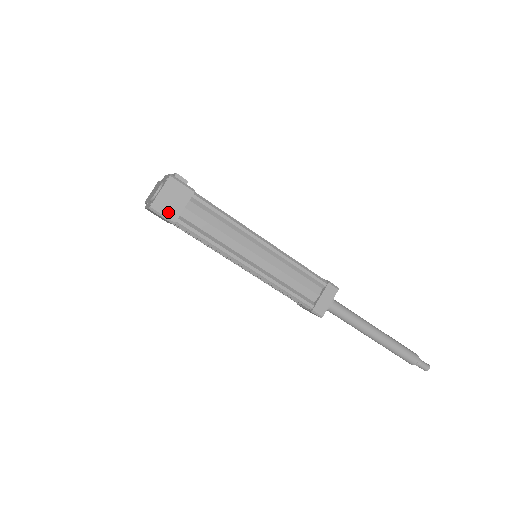
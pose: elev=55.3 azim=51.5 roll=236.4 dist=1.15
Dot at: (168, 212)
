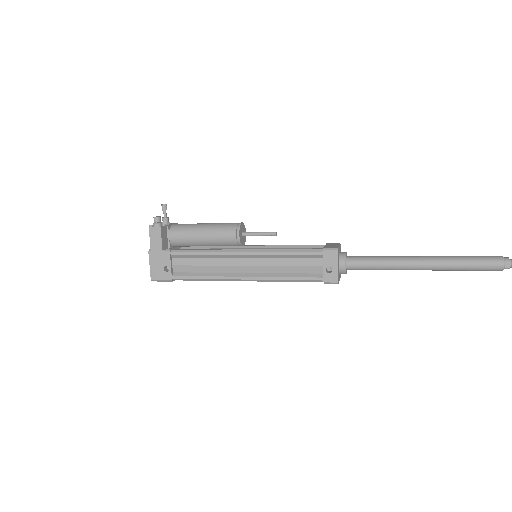
Dot at: occluded
